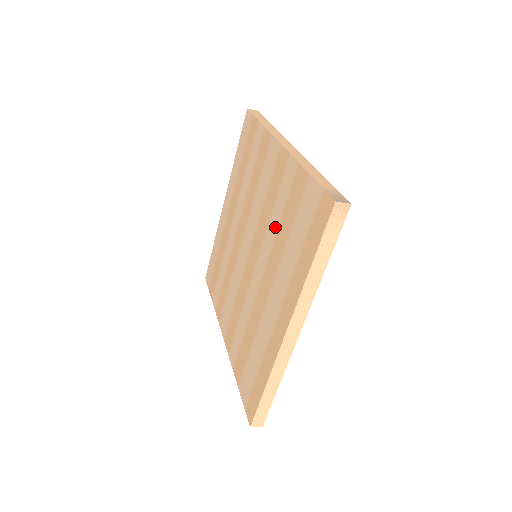
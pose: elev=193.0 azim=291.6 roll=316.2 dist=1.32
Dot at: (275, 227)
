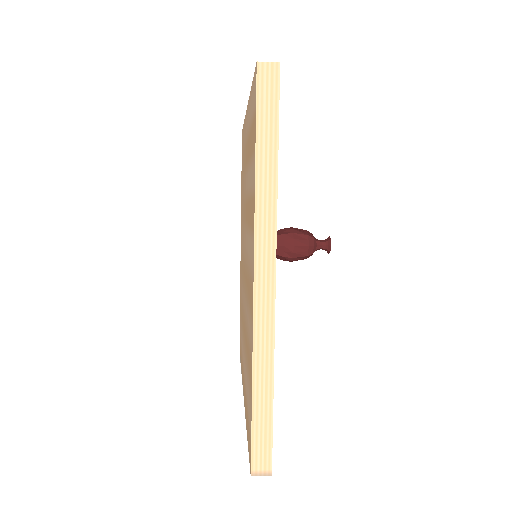
Dot at: (247, 324)
